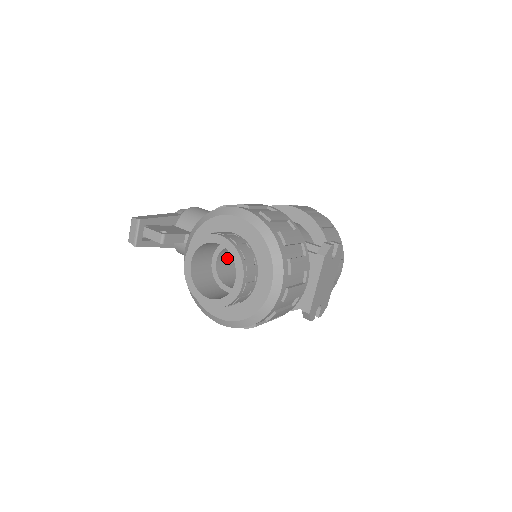
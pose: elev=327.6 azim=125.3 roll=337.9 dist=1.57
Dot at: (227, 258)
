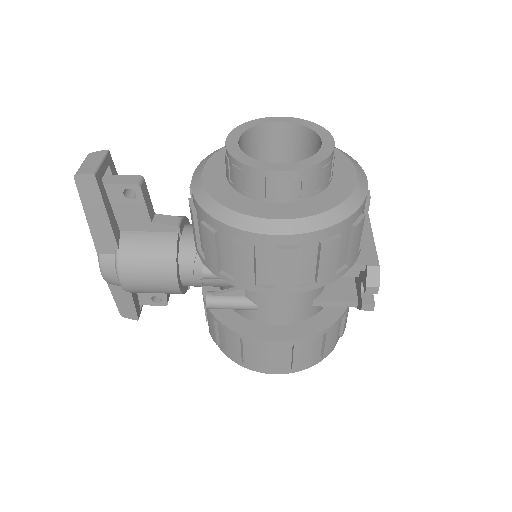
Dot at: occluded
